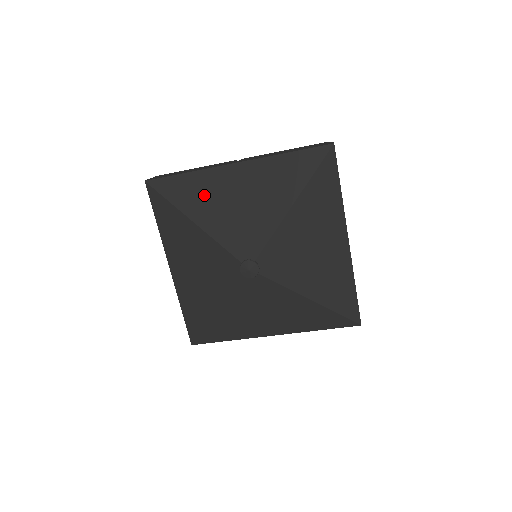
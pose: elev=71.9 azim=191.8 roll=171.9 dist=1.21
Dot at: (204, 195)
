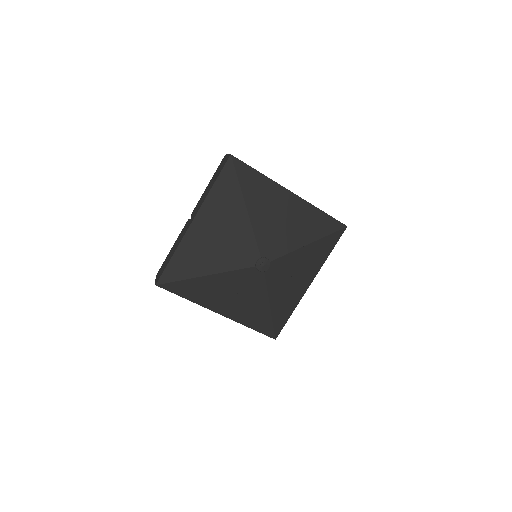
Dot at: (263, 196)
